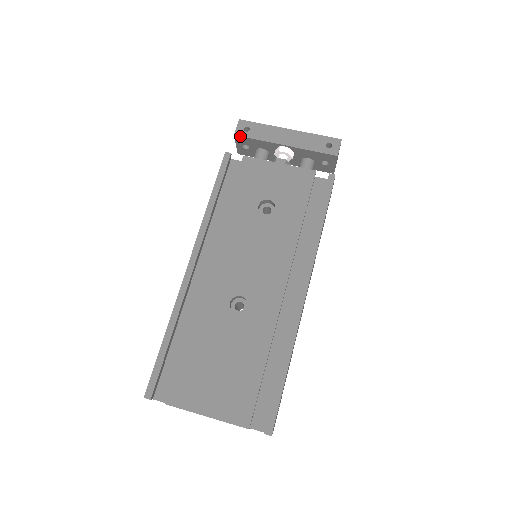
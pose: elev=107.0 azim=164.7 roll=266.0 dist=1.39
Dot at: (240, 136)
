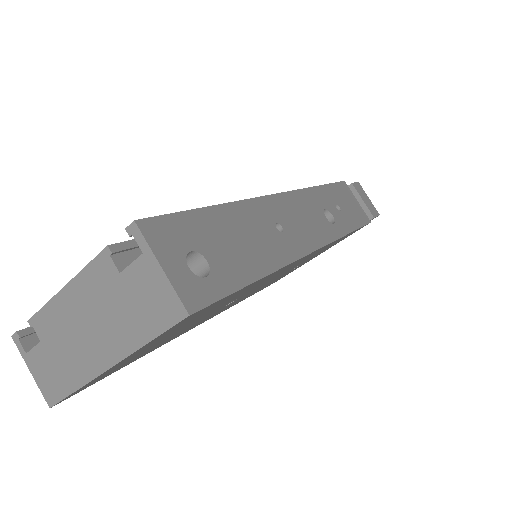
Dot at: occluded
